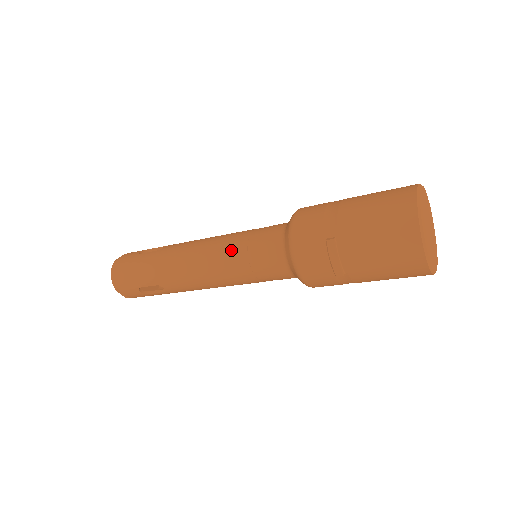
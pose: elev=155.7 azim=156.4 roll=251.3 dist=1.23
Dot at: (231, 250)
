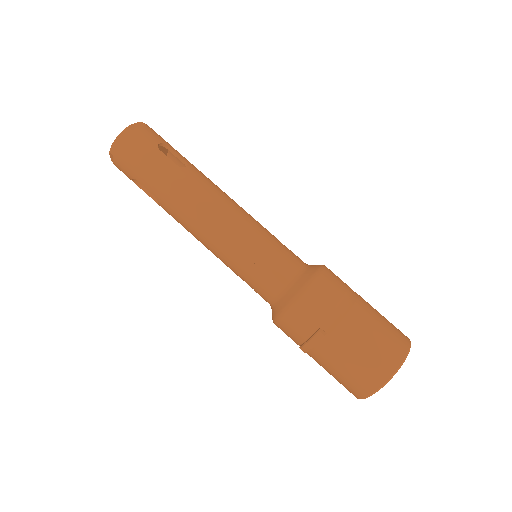
Dot at: (243, 247)
